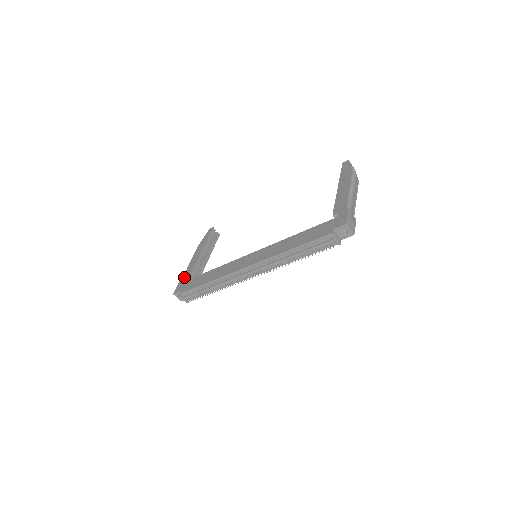
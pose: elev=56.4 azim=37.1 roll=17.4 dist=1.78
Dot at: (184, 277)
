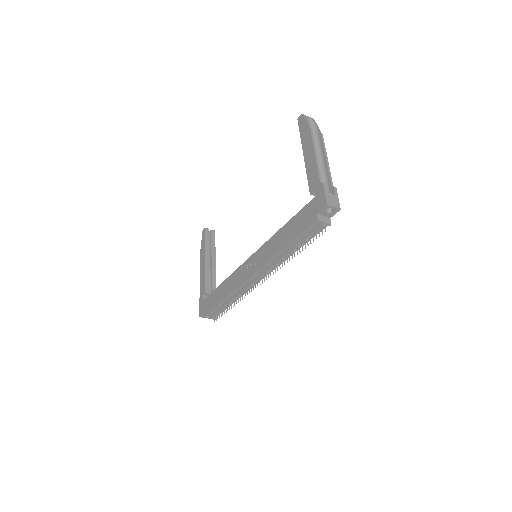
Dot at: (201, 295)
